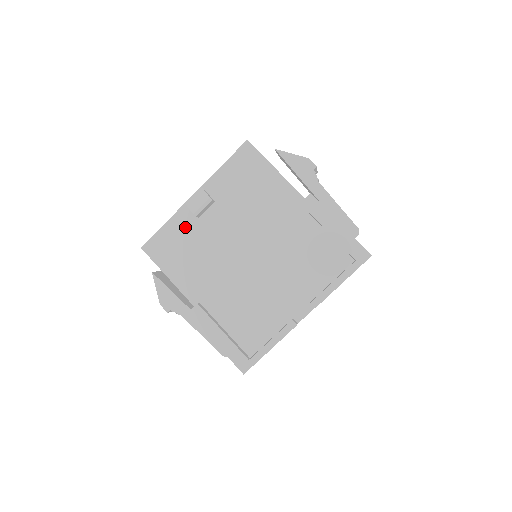
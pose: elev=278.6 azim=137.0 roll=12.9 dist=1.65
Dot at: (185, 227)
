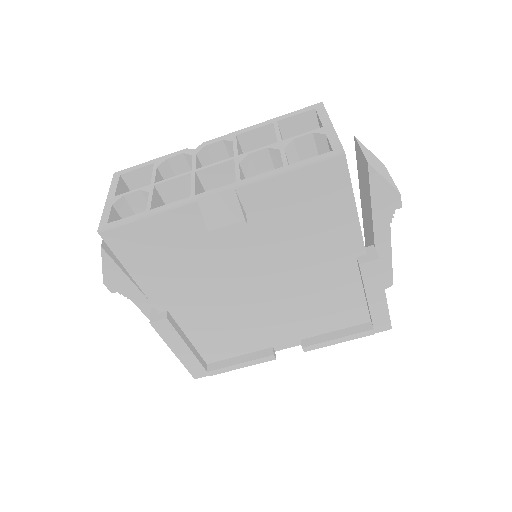
Dot at: (183, 230)
